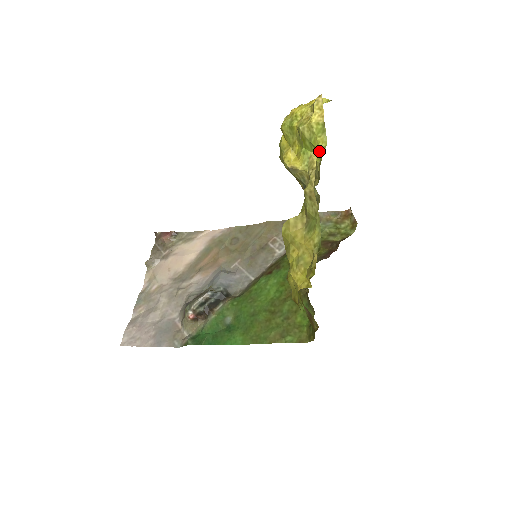
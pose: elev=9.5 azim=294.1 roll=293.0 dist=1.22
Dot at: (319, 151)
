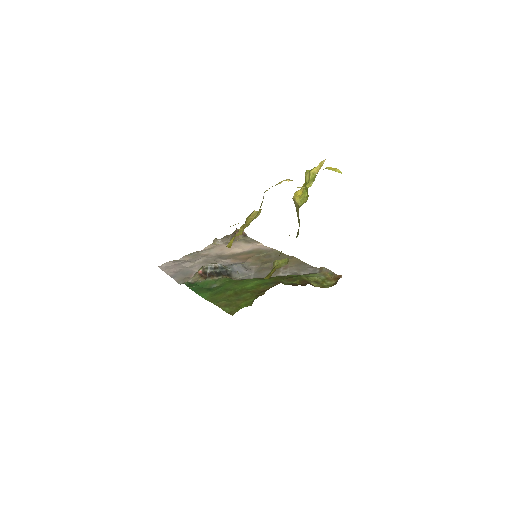
Dot at: (303, 189)
